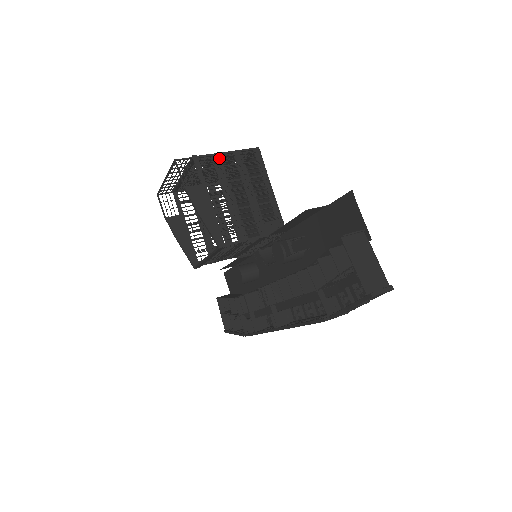
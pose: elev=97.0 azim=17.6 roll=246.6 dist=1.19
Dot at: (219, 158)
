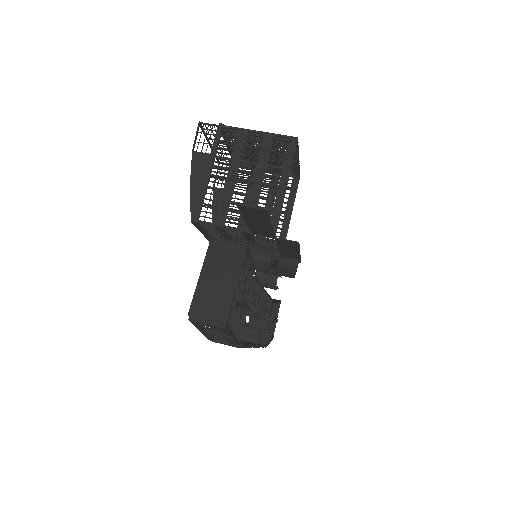
Dot at: (245, 134)
